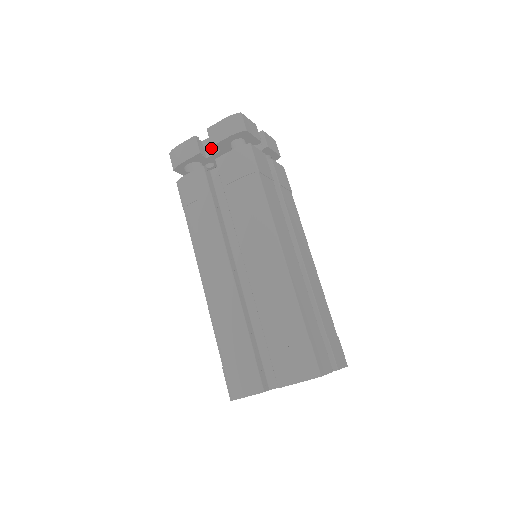
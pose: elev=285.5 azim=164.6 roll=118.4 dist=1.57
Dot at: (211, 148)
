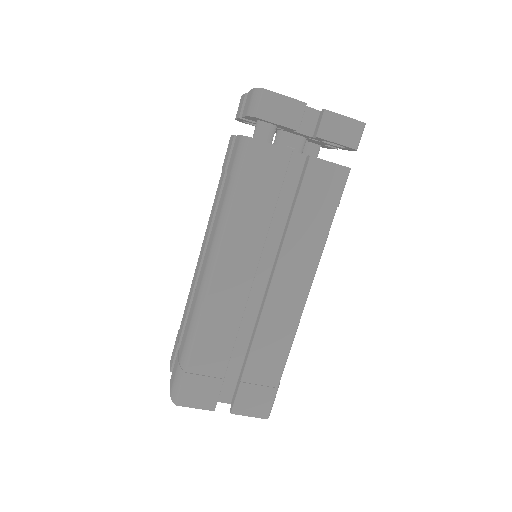
Dot at: occluded
